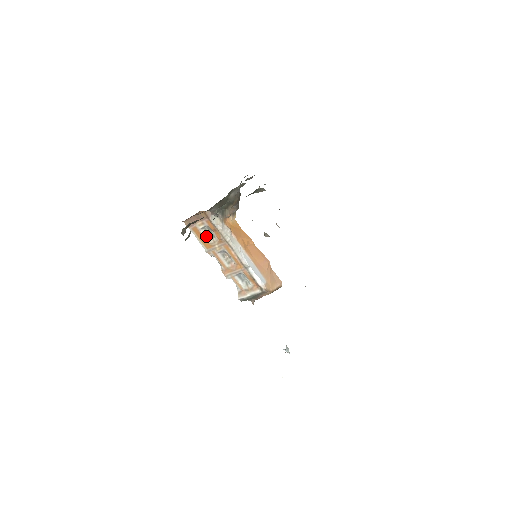
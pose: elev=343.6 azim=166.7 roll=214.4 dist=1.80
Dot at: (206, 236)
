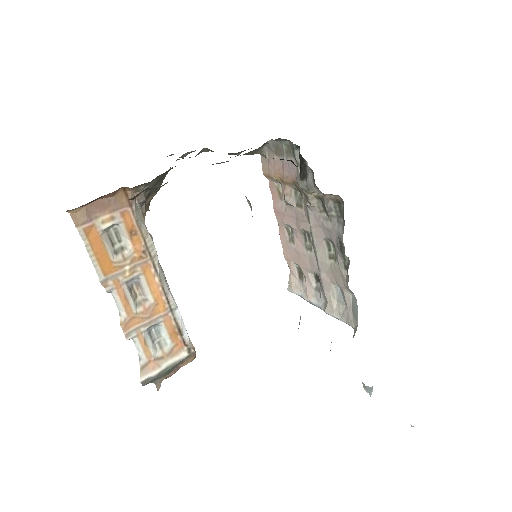
Dot at: (110, 247)
